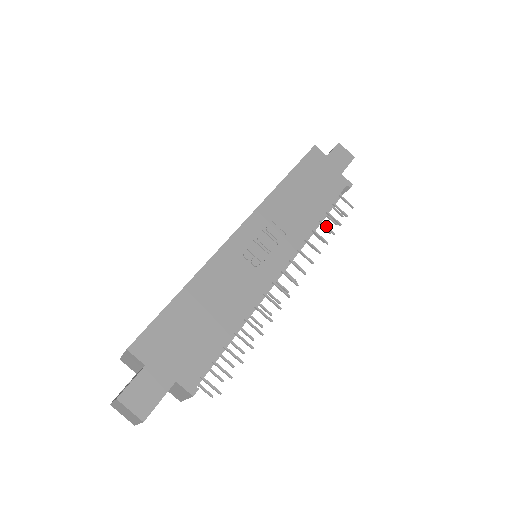
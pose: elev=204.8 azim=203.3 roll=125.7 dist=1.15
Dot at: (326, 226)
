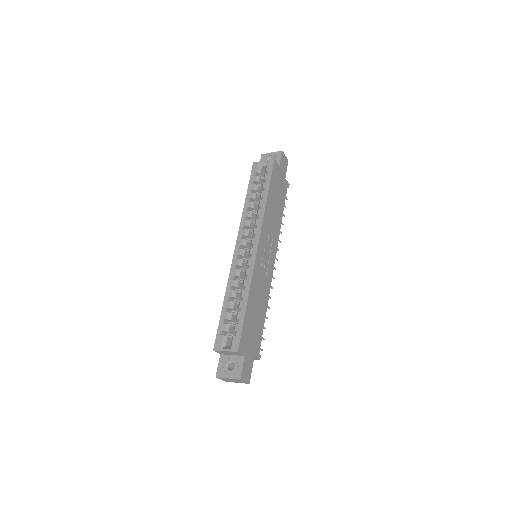
Dot at: occluded
